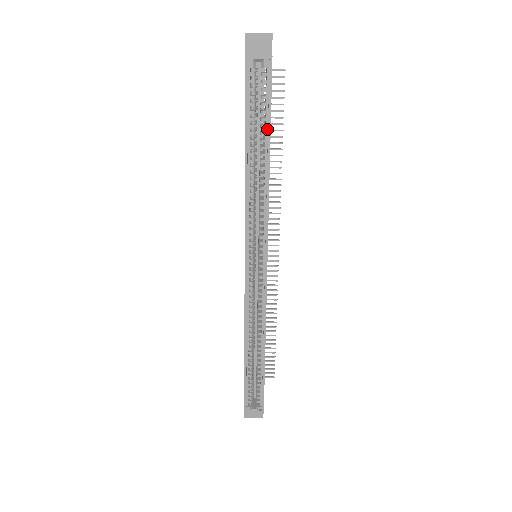
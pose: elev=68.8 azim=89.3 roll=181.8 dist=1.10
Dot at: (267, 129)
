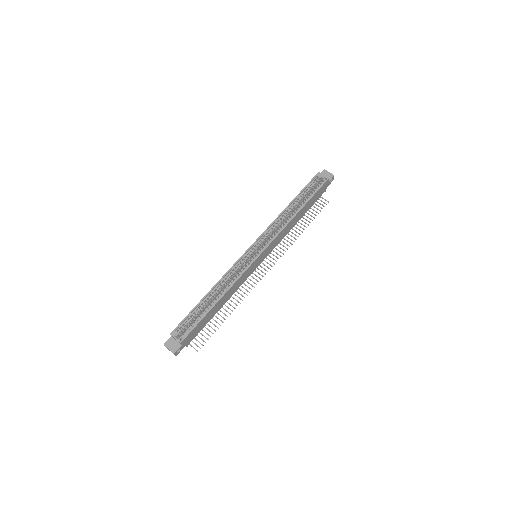
Dot at: (307, 200)
